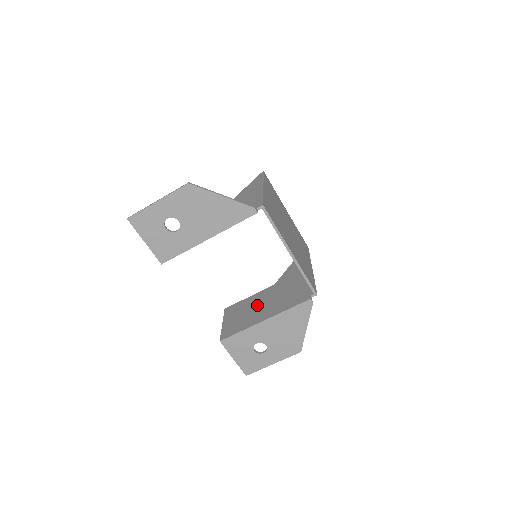
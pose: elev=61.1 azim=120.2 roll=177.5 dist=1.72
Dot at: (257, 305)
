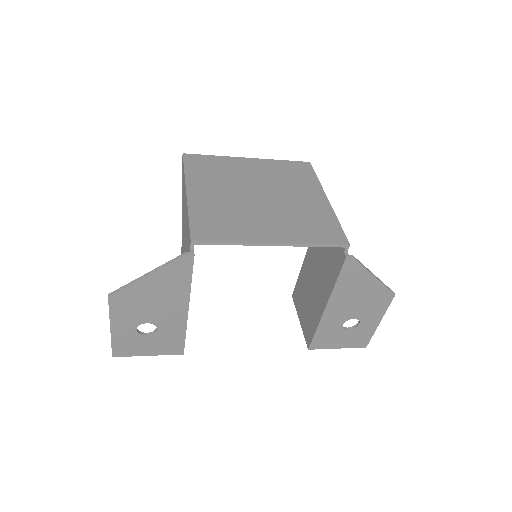
Dot at: (310, 284)
